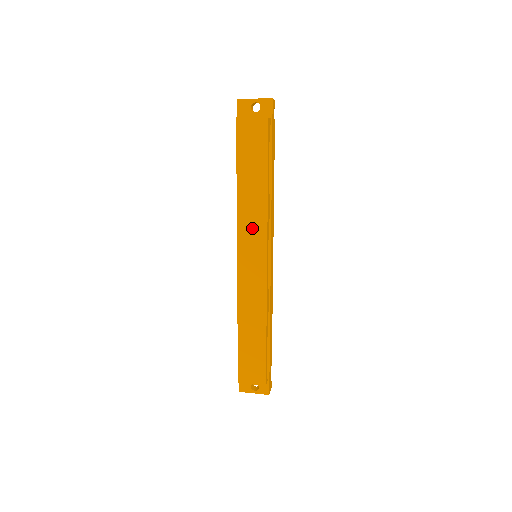
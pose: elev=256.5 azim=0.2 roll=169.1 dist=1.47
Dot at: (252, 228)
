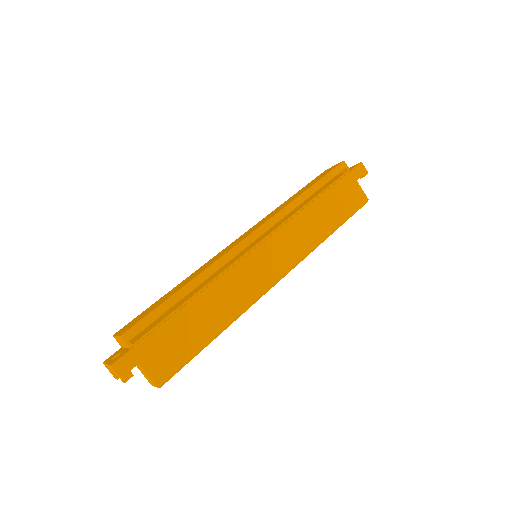
Dot at: occluded
